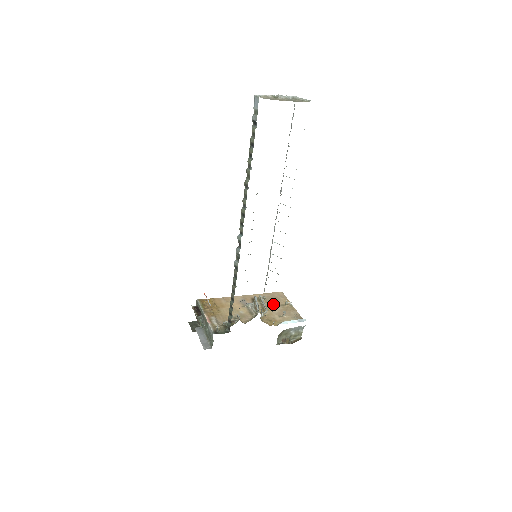
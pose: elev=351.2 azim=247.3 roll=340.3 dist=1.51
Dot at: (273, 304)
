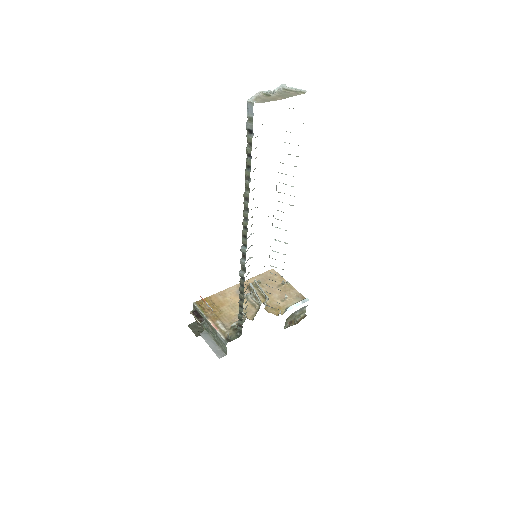
Dot at: (270, 287)
